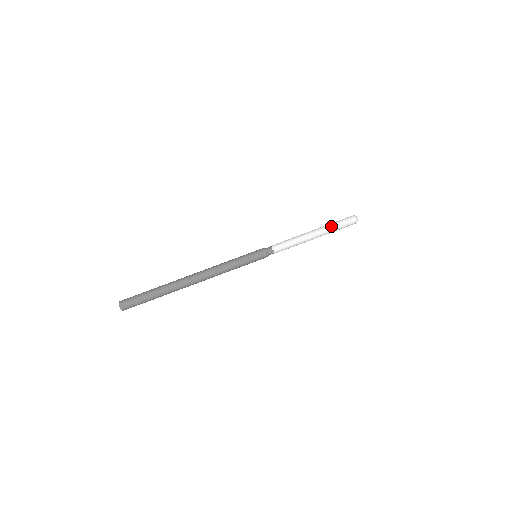
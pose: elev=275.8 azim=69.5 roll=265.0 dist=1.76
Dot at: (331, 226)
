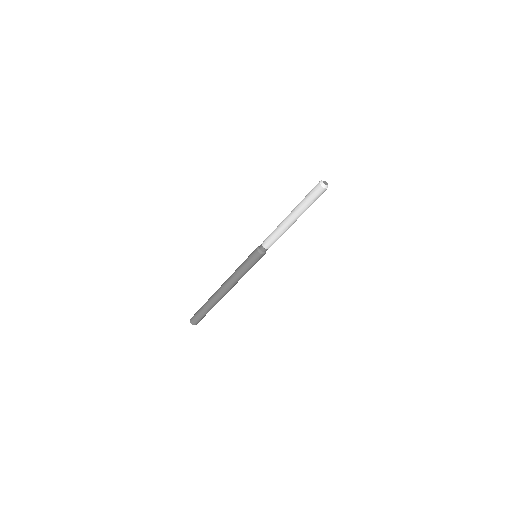
Dot at: (301, 204)
